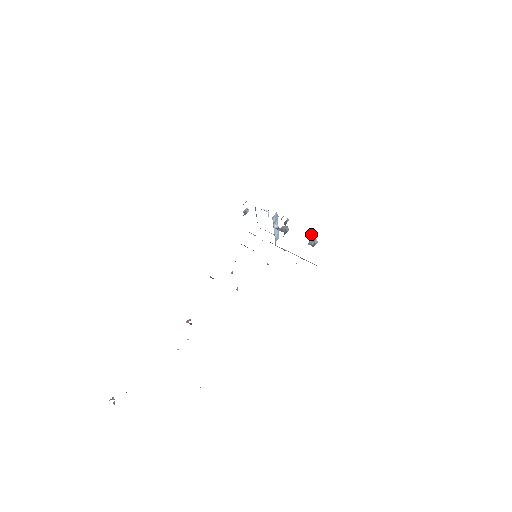
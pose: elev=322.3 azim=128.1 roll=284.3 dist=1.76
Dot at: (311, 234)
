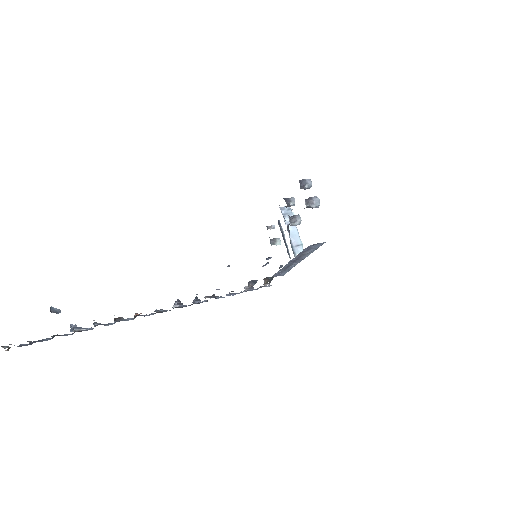
Dot at: (300, 180)
